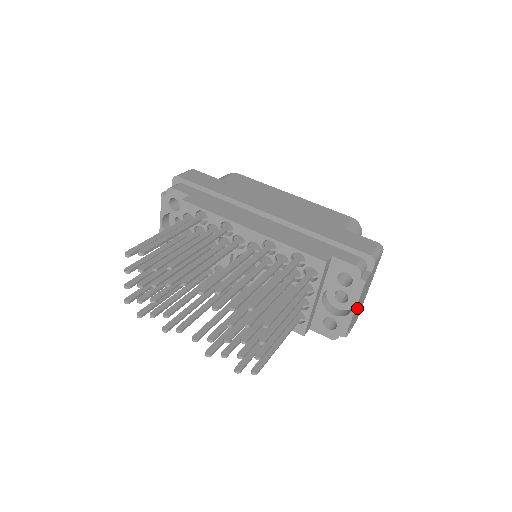
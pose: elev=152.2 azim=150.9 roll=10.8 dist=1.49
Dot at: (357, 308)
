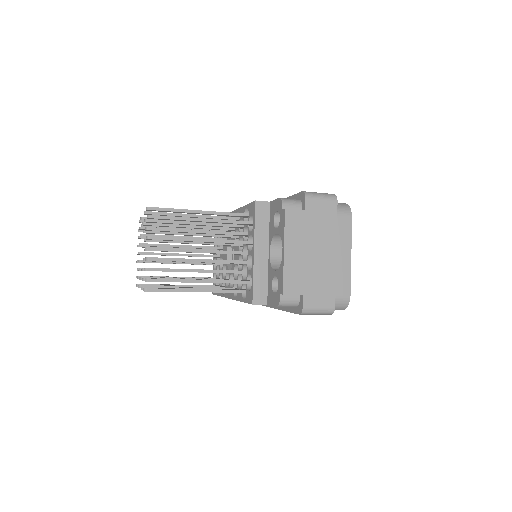
Dot at: (298, 259)
